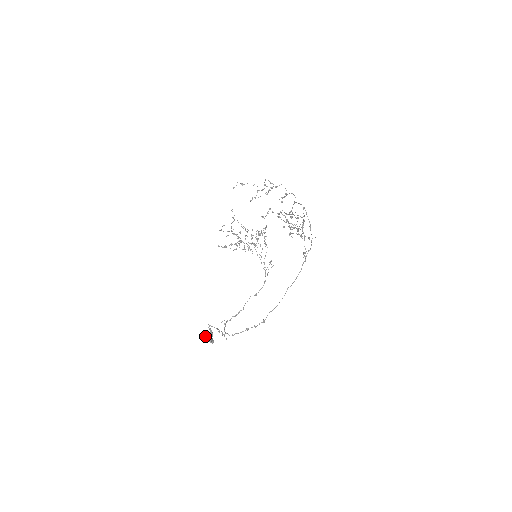
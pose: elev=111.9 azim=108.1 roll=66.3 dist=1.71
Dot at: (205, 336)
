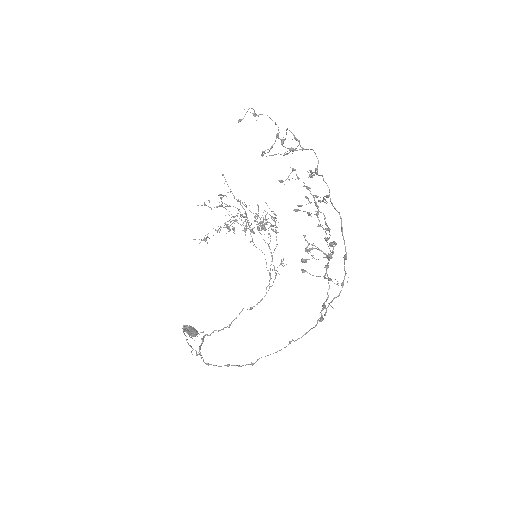
Dot at: occluded
